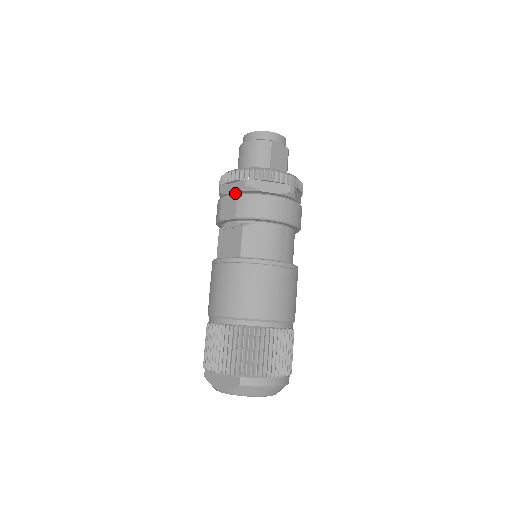
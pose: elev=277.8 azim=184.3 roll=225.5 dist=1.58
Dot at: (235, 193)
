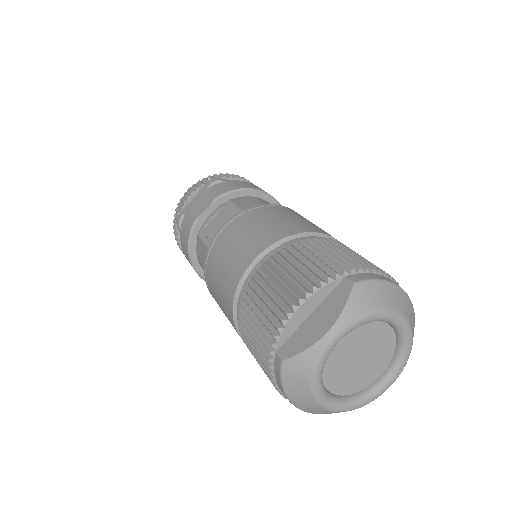
Dot at: occluded
